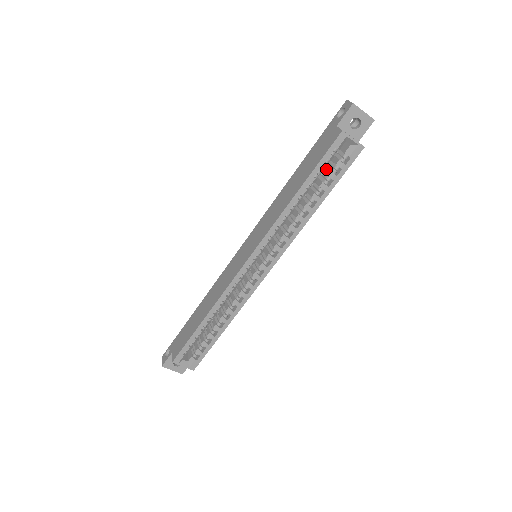
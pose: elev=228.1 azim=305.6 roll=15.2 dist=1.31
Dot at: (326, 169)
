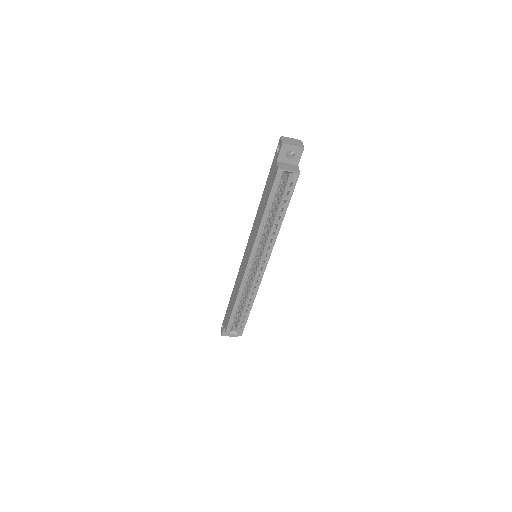
Dot at: (281, 191)
